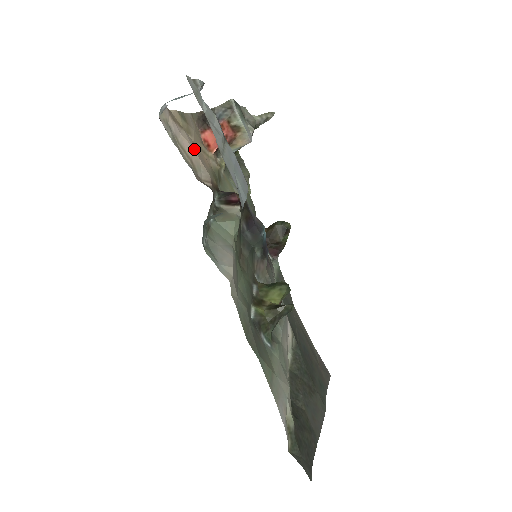
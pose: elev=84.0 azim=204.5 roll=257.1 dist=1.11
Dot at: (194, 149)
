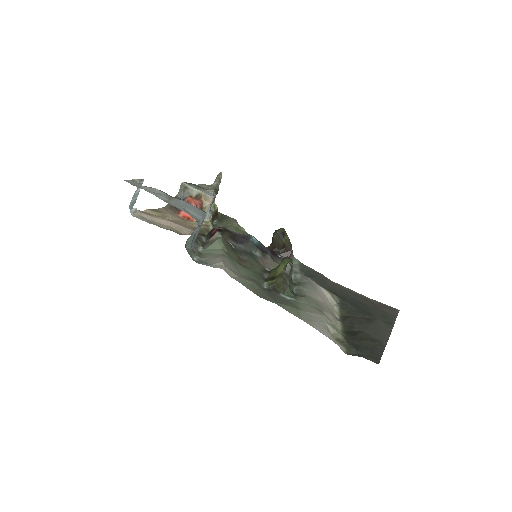
Dot at: (171, 222)
